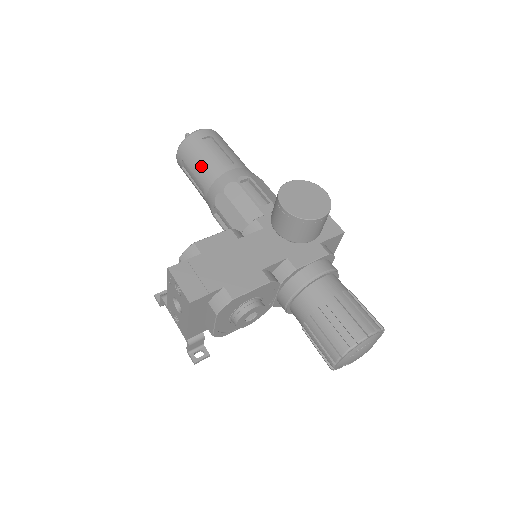
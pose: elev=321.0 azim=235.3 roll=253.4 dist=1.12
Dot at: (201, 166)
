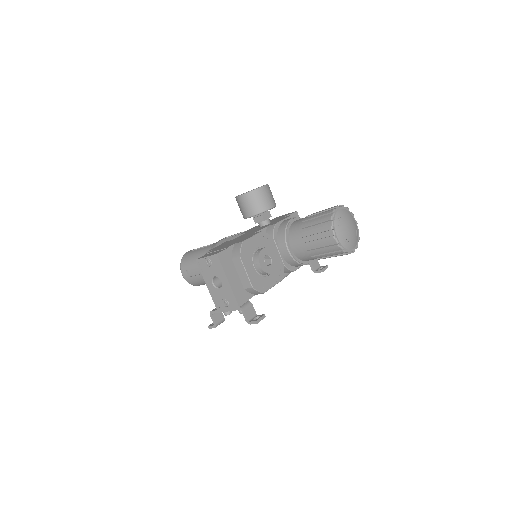
Dot at: (197, 257)
